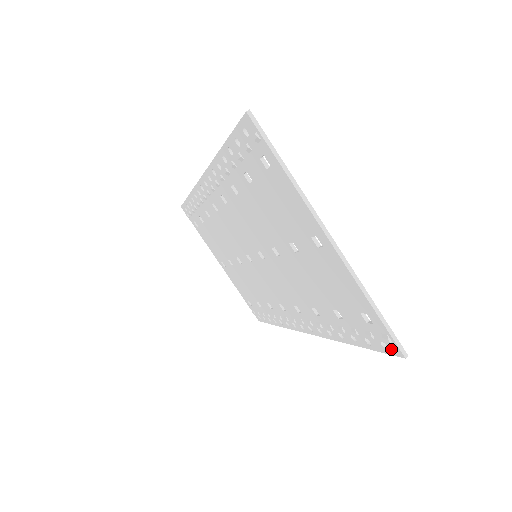
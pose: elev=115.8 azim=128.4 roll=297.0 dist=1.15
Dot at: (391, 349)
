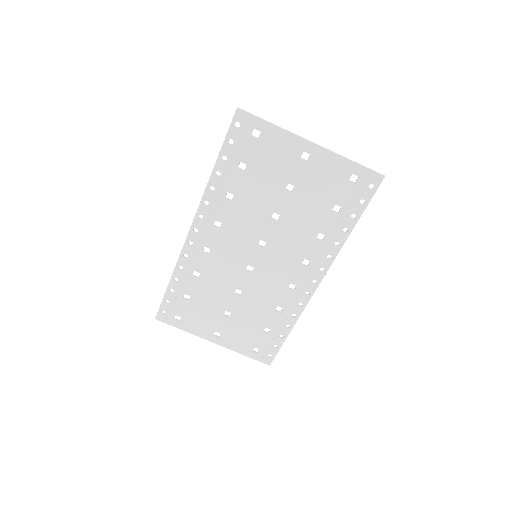
Dot at: (376, 183)
